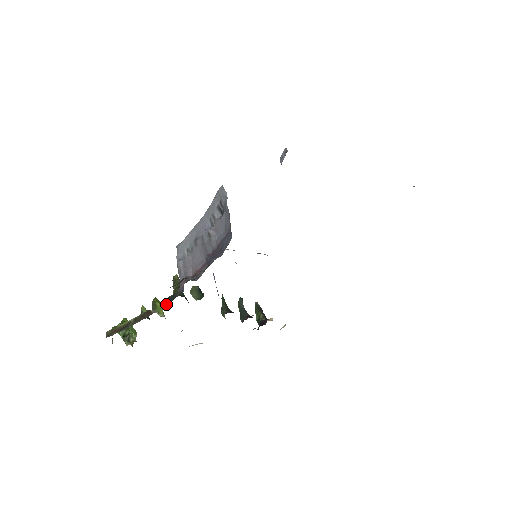
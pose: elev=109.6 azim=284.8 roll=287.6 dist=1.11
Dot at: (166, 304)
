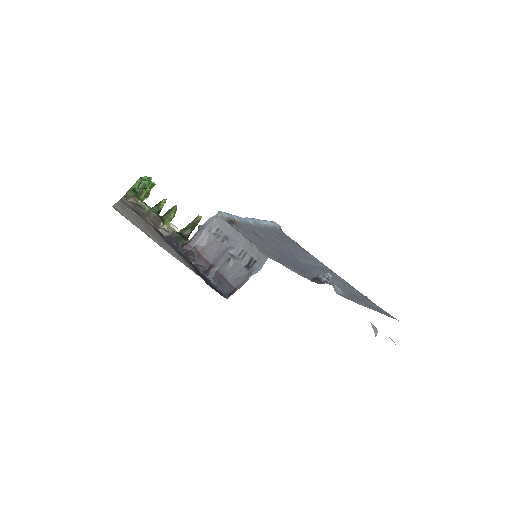
Dot at: occluded
